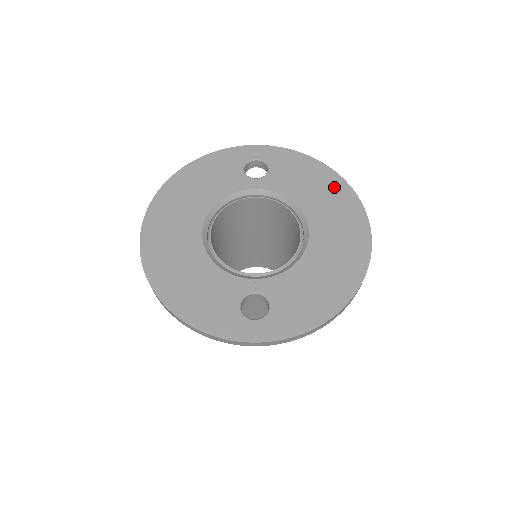
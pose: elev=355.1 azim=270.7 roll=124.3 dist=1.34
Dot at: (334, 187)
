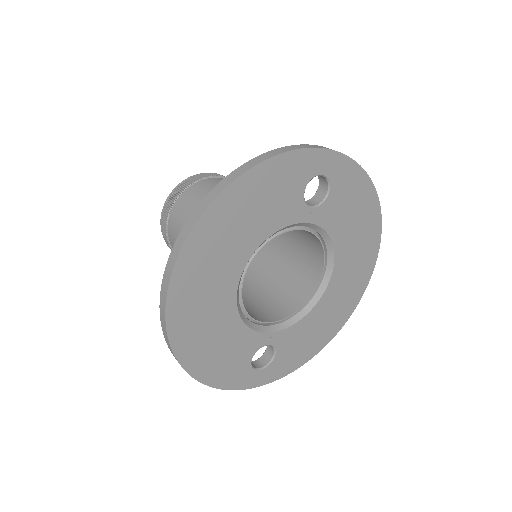
Dot at: (370, 226)
